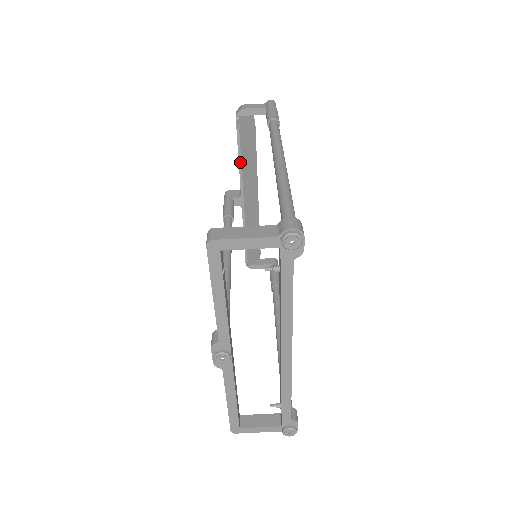
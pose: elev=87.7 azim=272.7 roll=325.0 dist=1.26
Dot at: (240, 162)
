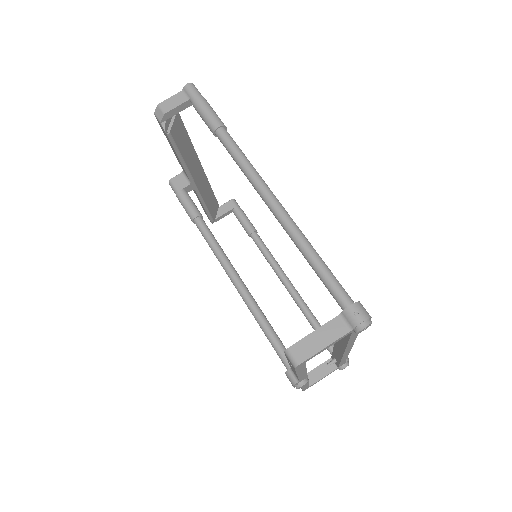
Dot at: (181, 159)
